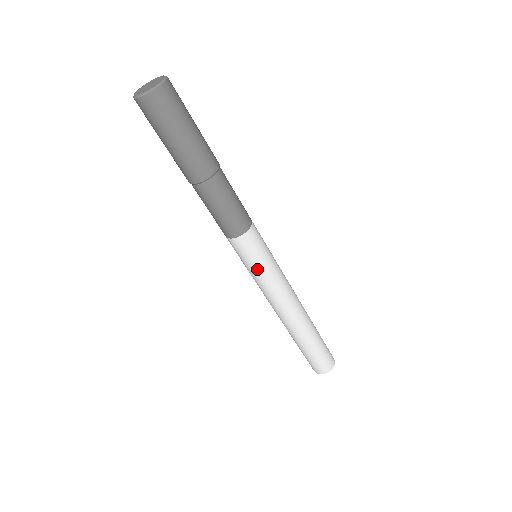
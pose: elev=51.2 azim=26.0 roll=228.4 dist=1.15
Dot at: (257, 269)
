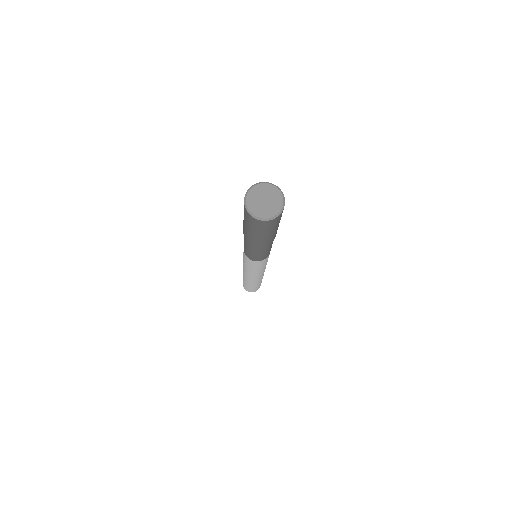
Dot at: (261, 268)
